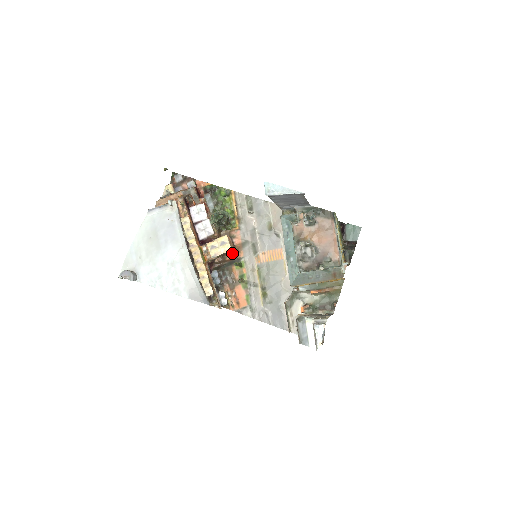
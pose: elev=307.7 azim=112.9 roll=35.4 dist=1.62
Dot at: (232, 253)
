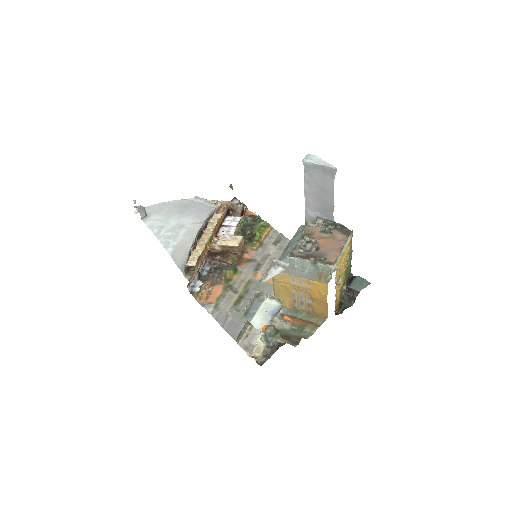
Dot at: (235, 261)
